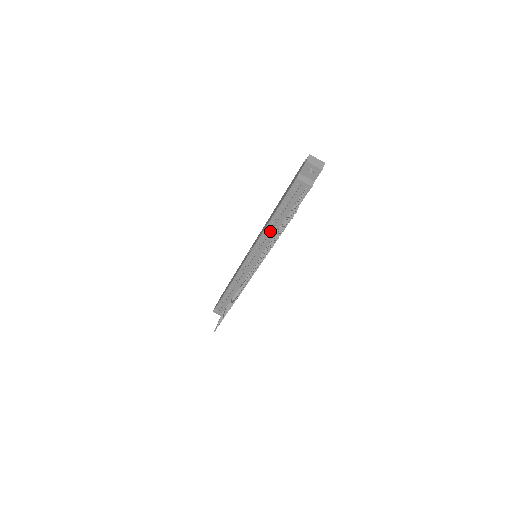
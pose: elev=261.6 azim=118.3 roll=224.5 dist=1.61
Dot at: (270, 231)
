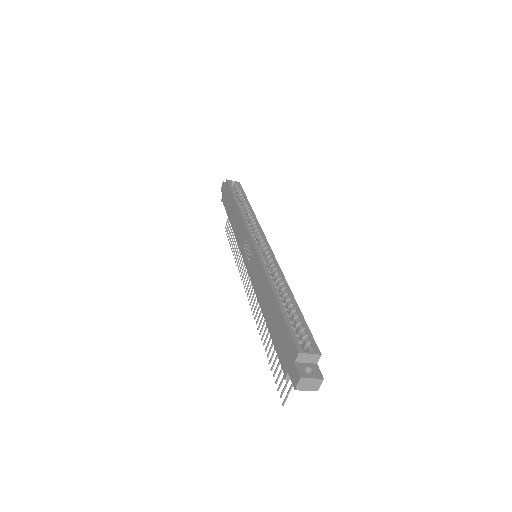
Dot at: occluded
